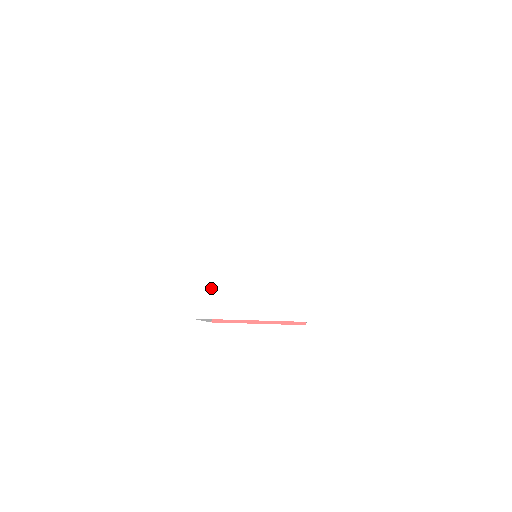
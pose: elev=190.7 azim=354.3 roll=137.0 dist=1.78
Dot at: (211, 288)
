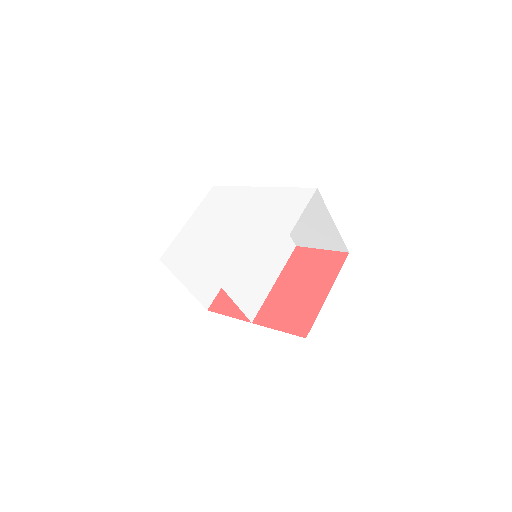
Dot at: (247, 259)
